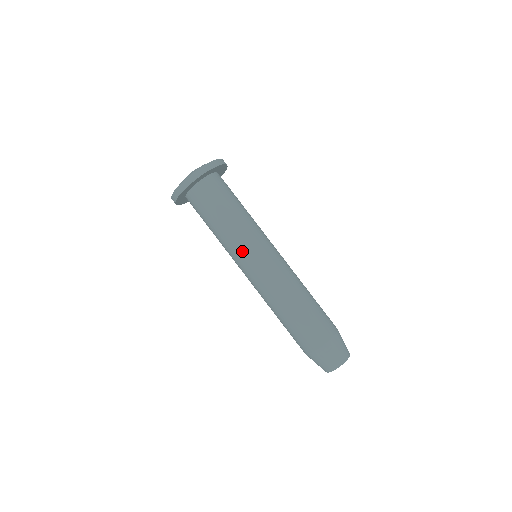
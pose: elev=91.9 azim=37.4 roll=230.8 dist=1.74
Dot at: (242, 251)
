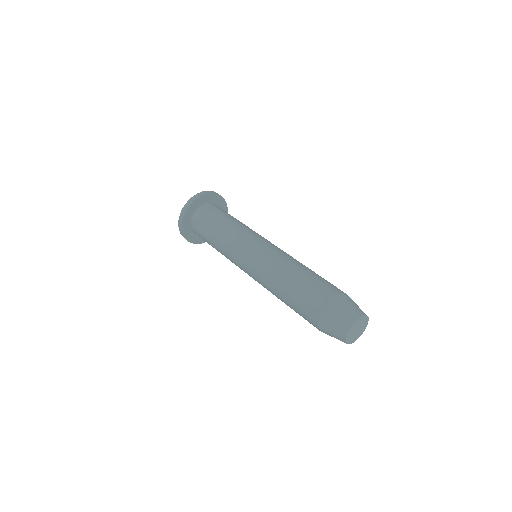
Dot at: (236, 249)
